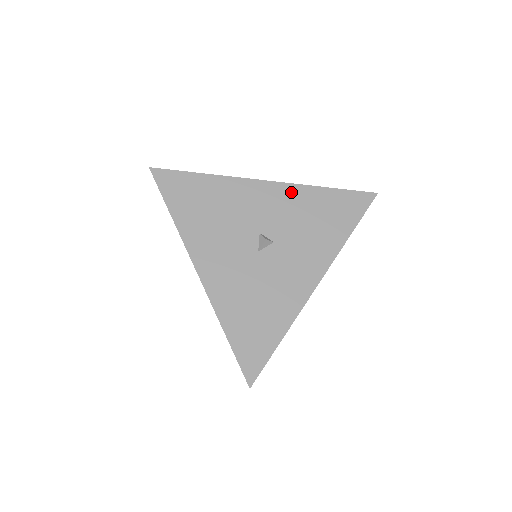
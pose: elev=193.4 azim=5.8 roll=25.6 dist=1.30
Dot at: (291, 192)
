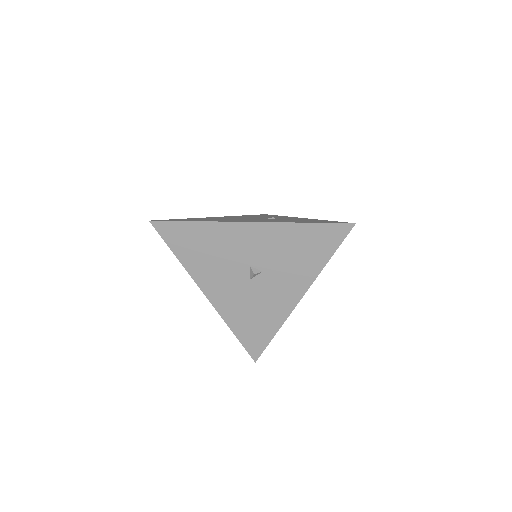
Dot at: (273, 230)
